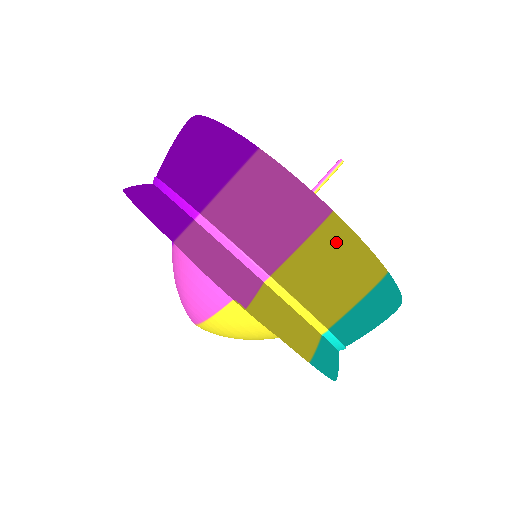
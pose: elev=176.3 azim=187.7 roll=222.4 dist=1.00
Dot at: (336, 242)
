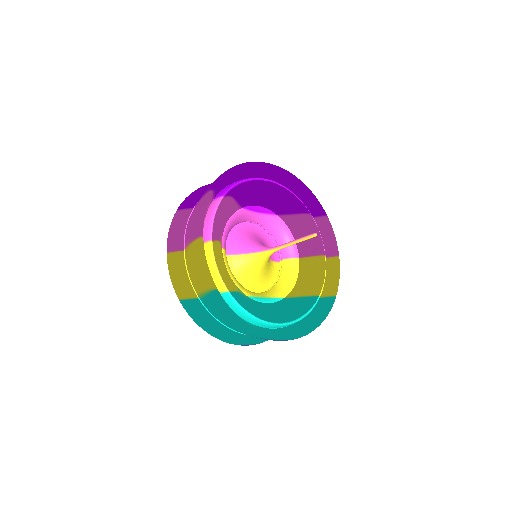
Dot at: (197, 252)
